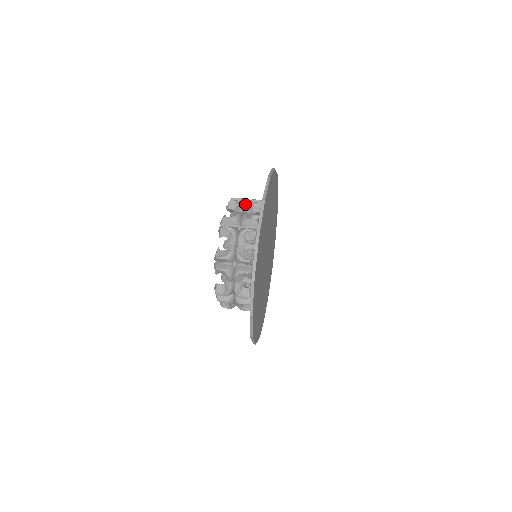
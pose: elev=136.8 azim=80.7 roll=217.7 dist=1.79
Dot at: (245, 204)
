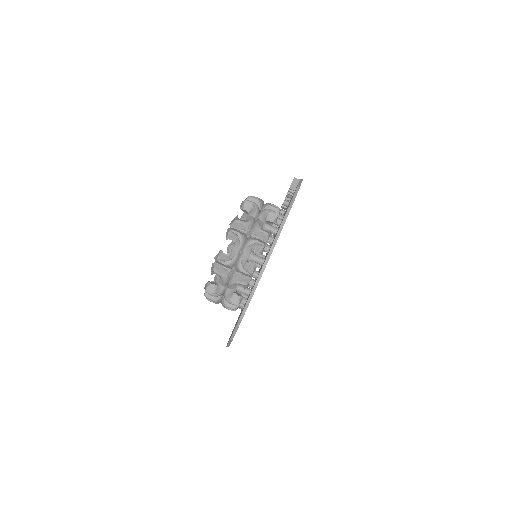
Dot at: (232, 267)
